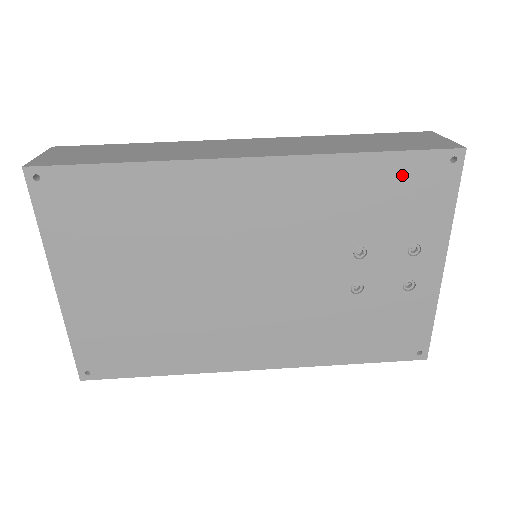
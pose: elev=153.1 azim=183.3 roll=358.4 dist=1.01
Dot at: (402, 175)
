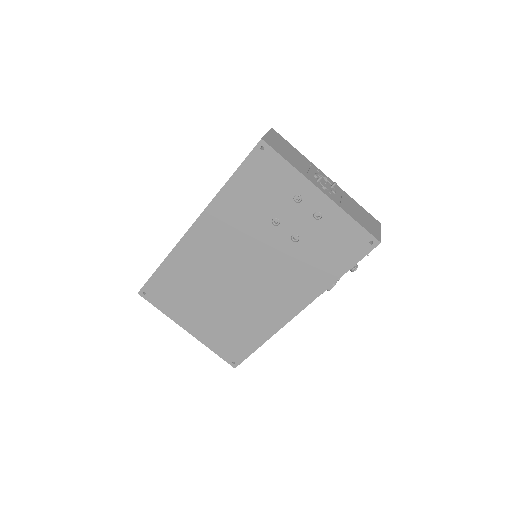
Dot at: (250, 176)
